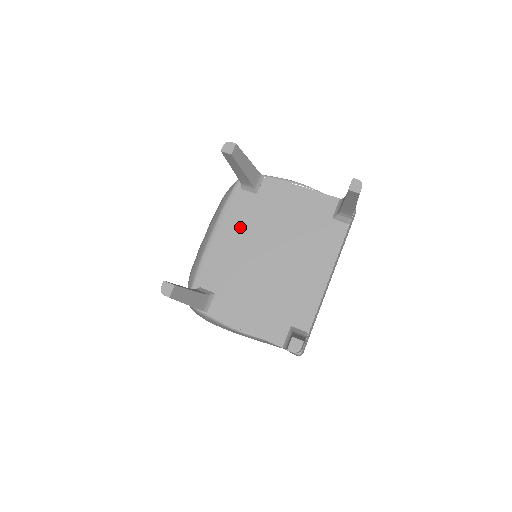
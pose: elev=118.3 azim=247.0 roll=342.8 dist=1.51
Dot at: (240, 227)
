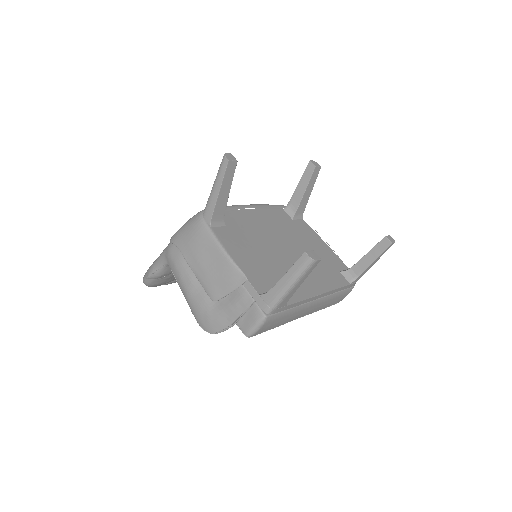
Dot at: (270, 220)
